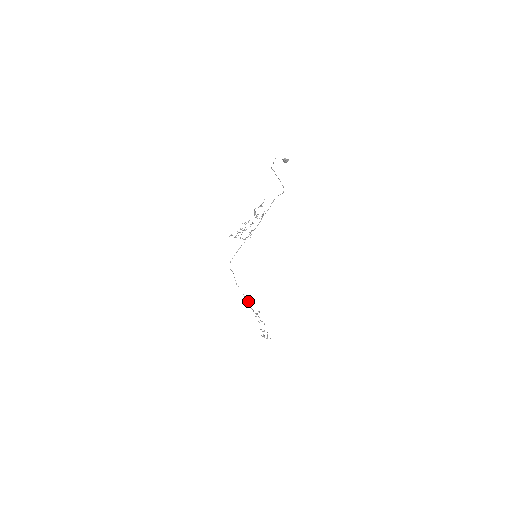
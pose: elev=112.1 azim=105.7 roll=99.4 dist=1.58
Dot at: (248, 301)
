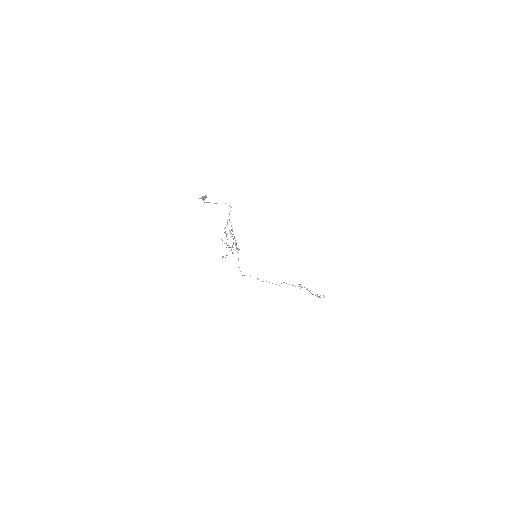
Dot at: occluded
